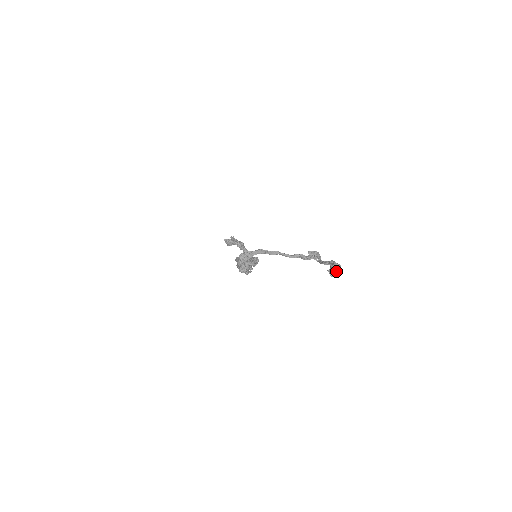
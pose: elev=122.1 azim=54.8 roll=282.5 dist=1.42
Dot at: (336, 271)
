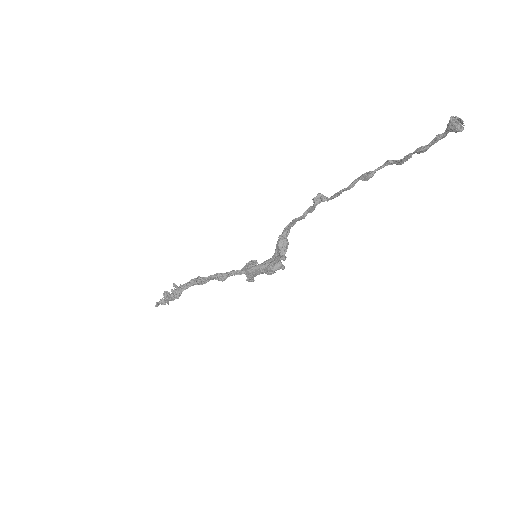
Dot at: (462, 123)
